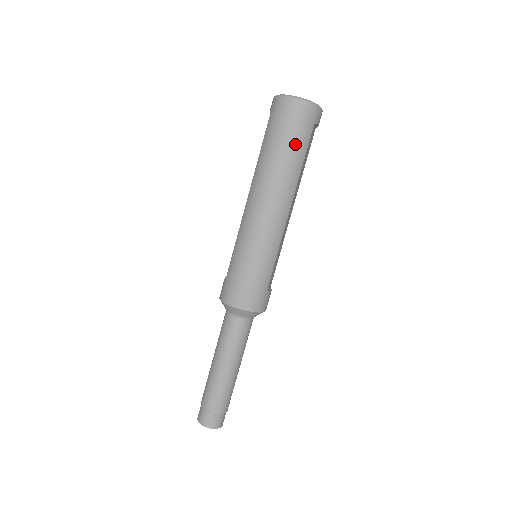
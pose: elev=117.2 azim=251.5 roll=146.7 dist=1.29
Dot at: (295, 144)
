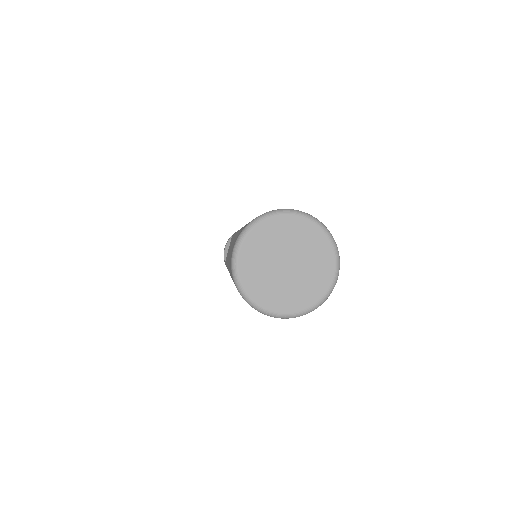
Dot at: occluded
